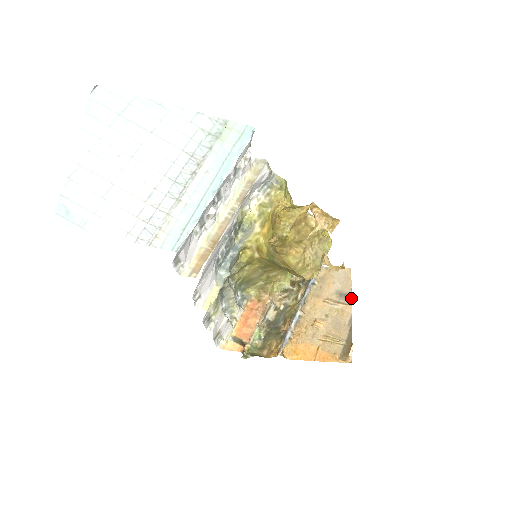
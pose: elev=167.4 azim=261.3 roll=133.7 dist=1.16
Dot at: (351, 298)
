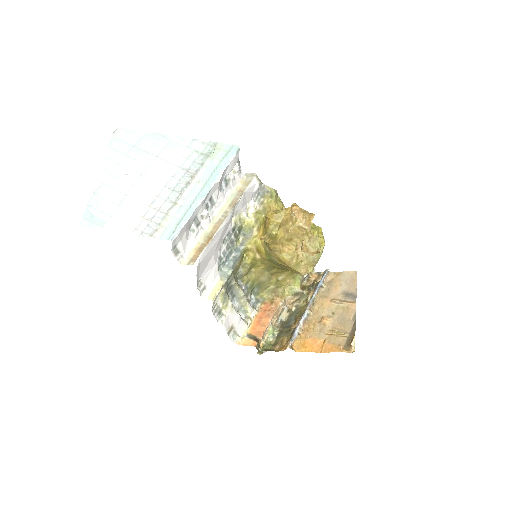
Dot at: (356, 297)
